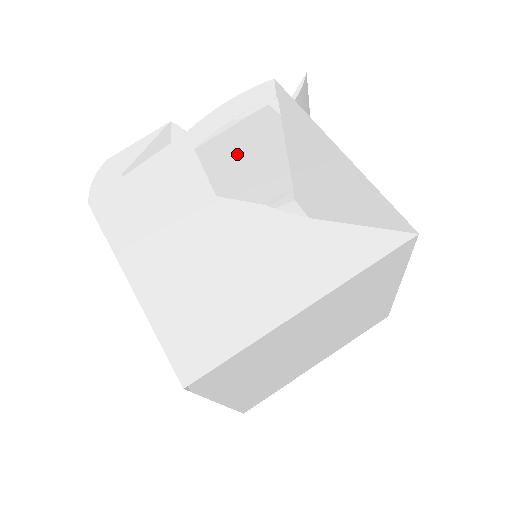
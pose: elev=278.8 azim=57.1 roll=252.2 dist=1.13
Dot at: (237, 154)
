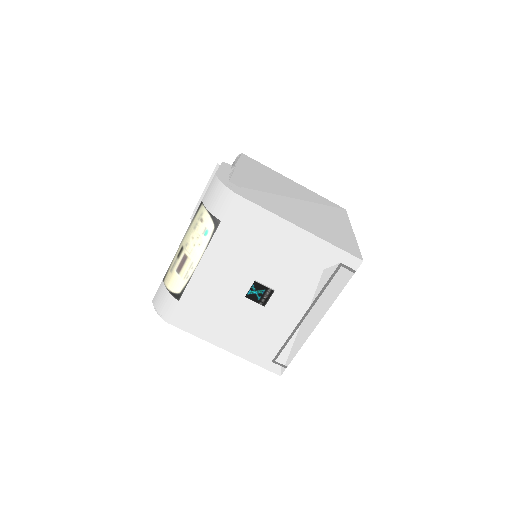
Dot at: (268, 179)
